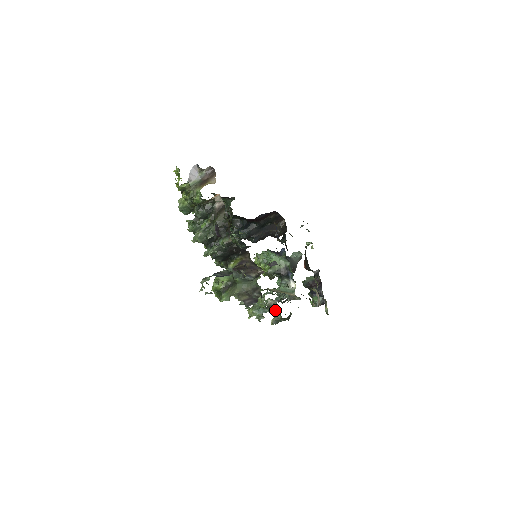
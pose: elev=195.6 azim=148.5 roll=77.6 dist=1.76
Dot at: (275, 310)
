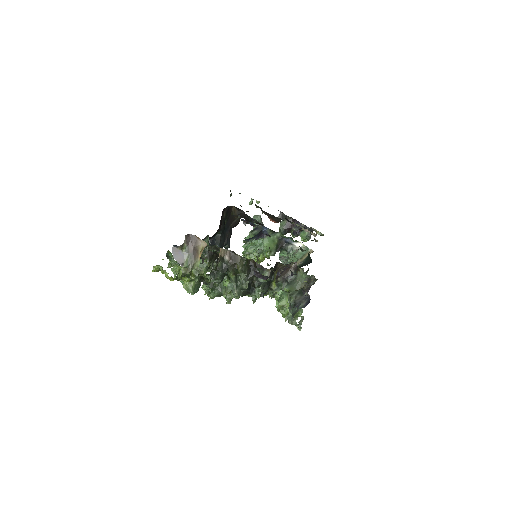
Dot at: occluded
